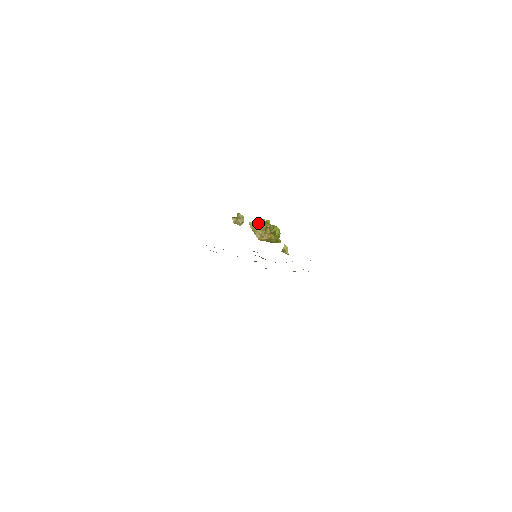
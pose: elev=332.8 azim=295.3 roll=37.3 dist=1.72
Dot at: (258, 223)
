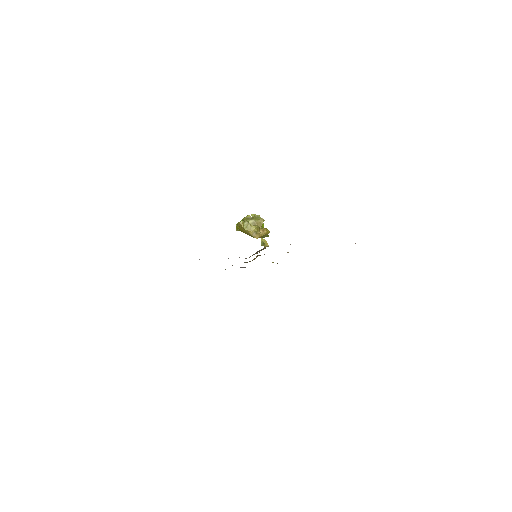
Dot at: occluded
